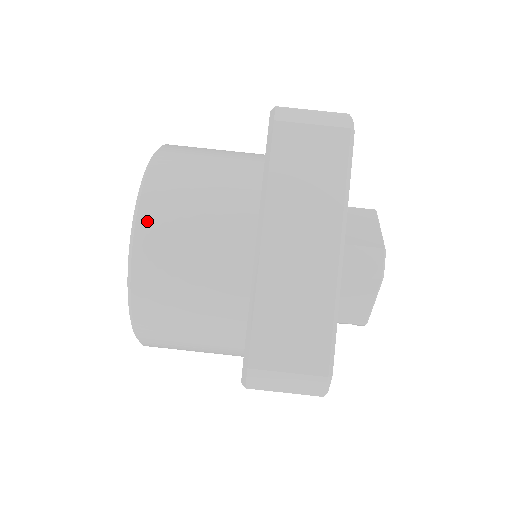
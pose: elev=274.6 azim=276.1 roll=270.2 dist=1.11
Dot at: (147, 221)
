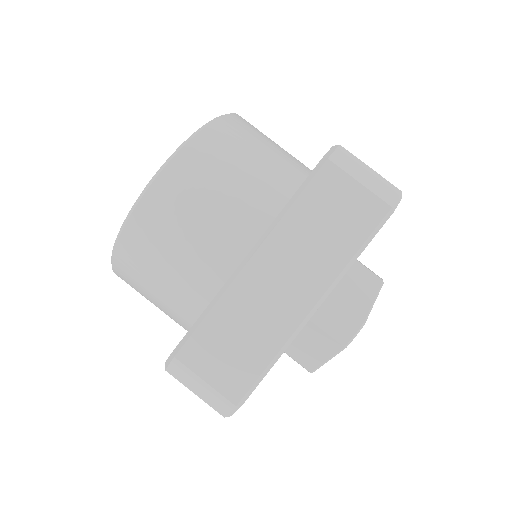
Dot at: (170, 178)
